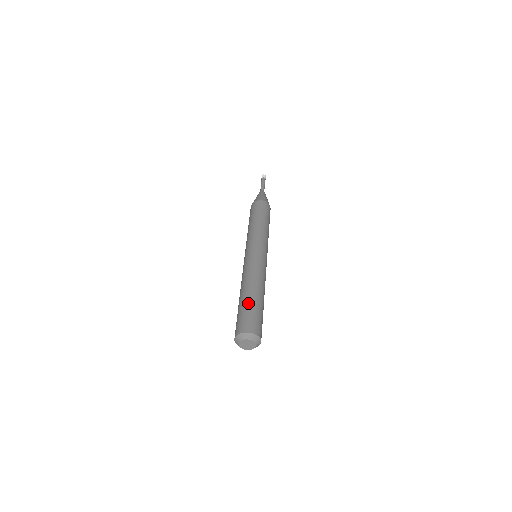
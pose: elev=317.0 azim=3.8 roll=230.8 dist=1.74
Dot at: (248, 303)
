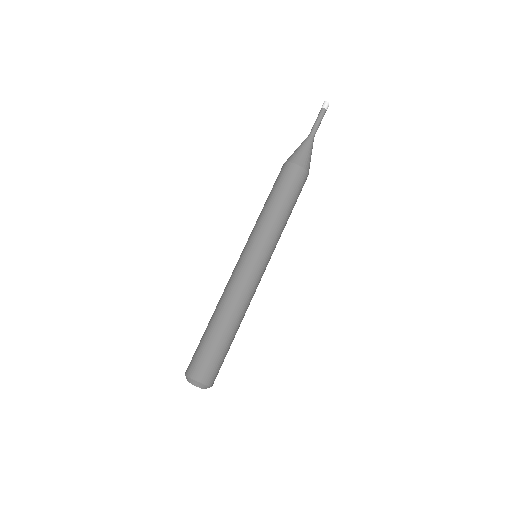
Dot at: (208, 337)
